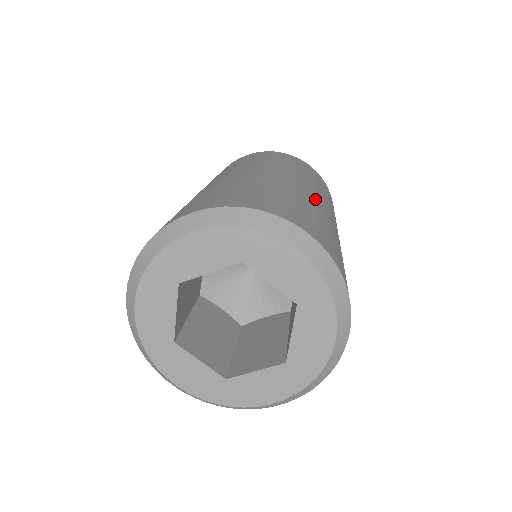
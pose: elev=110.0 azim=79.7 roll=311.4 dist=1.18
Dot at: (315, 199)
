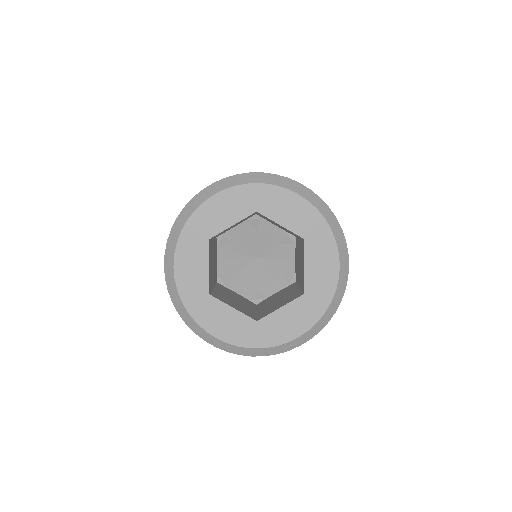
Dot at: occluded
